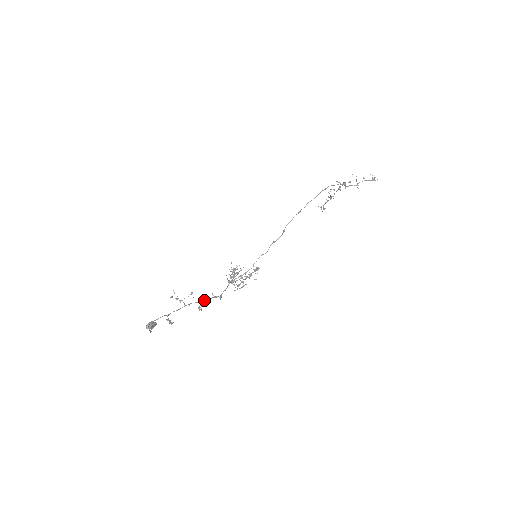
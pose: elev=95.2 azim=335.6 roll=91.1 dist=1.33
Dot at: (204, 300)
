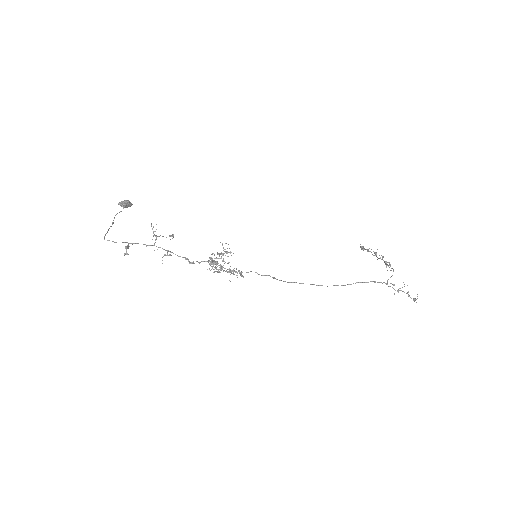
Dot at: (175, 254)
